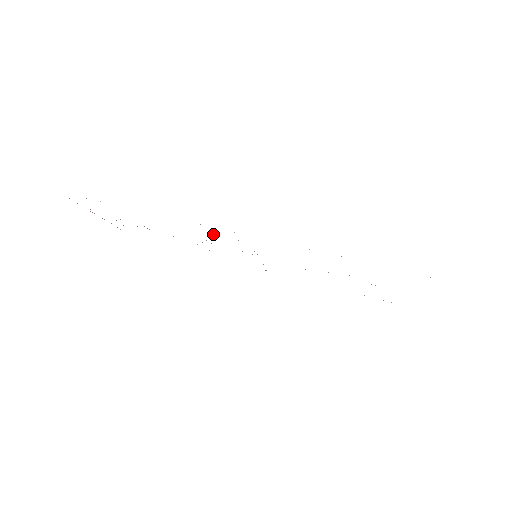
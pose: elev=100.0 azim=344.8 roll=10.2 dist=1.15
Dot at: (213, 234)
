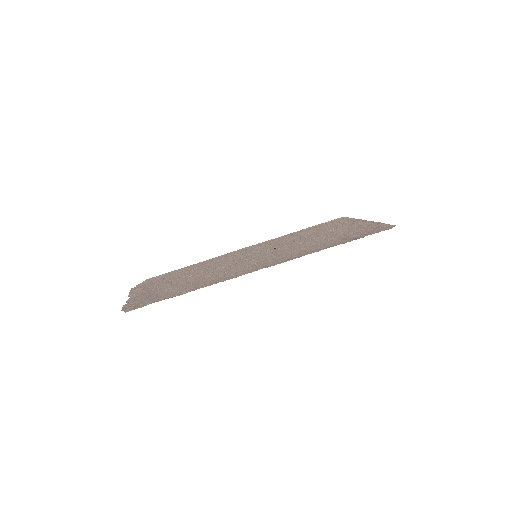
Dot at: (241, 271)
